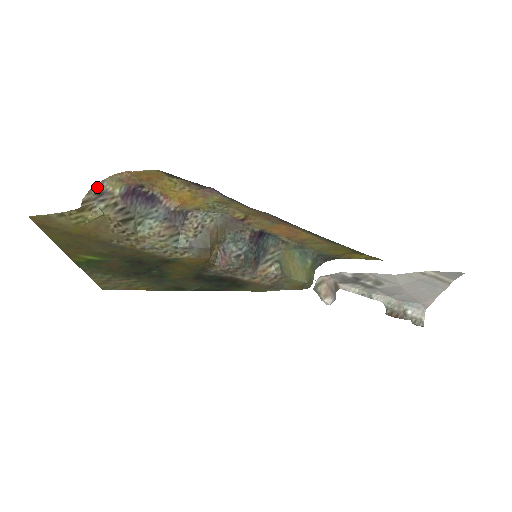
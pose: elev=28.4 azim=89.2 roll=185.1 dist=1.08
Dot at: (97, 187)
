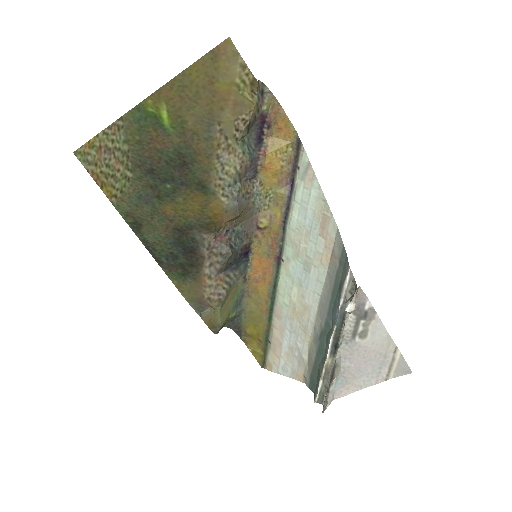
Dot at: (265, 89)
